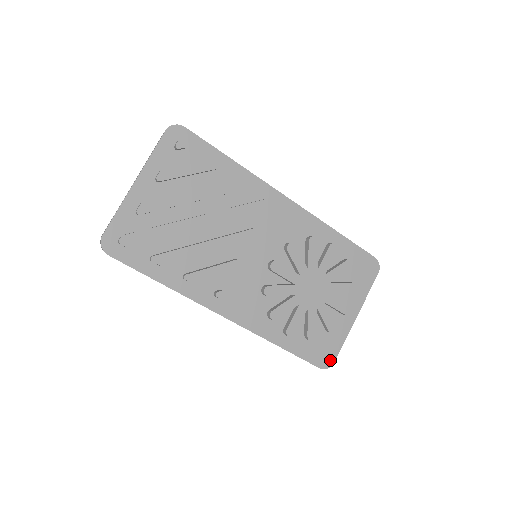
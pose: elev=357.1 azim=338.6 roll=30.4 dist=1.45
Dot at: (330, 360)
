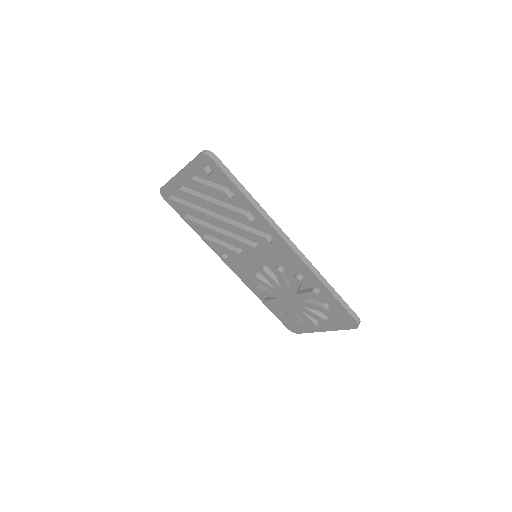
Dot at: (296, 331)
